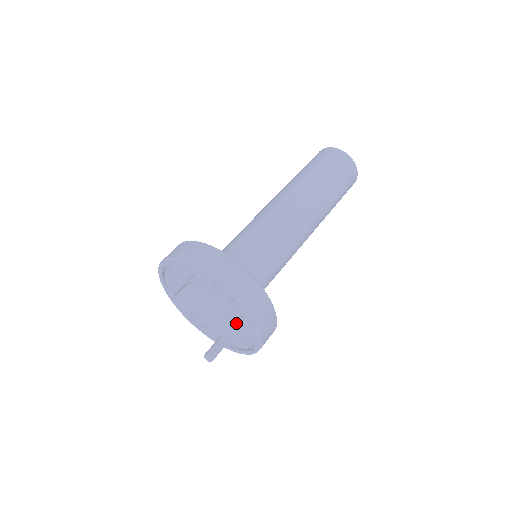
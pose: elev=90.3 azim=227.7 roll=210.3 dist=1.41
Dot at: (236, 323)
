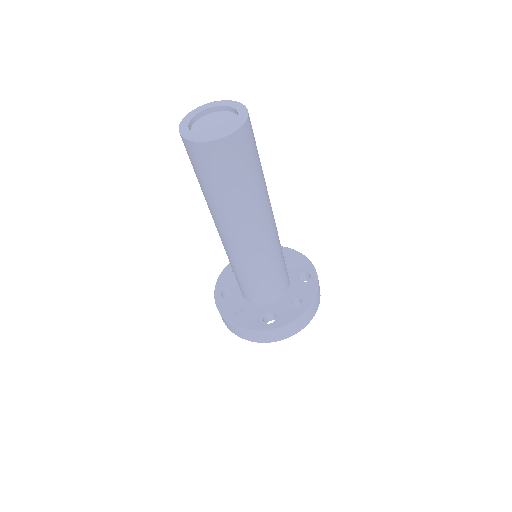
Dot at: occluded
